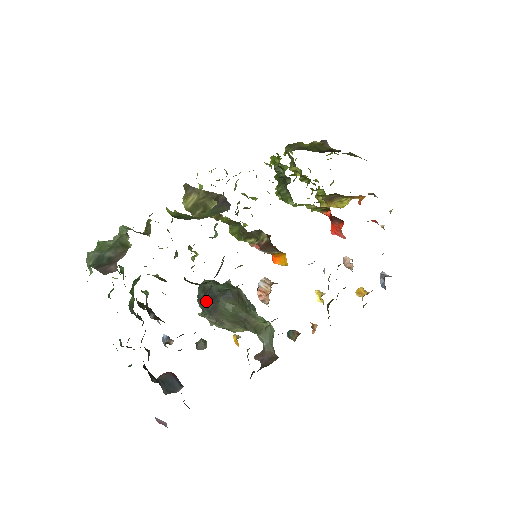
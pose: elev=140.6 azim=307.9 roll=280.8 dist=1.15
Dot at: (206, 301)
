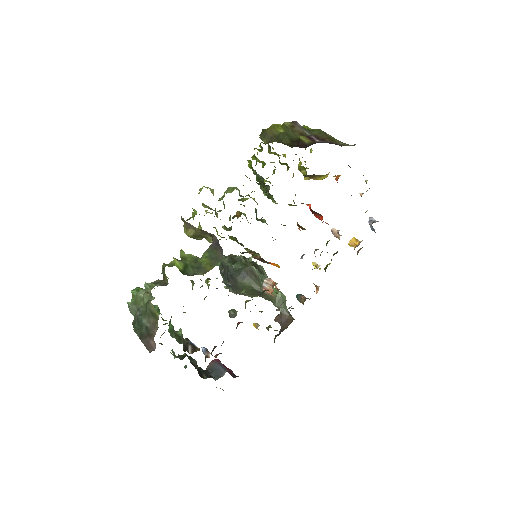
Dot at: (227, 278)
